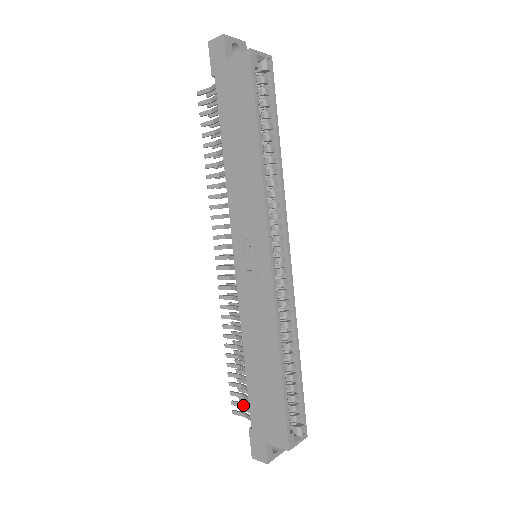
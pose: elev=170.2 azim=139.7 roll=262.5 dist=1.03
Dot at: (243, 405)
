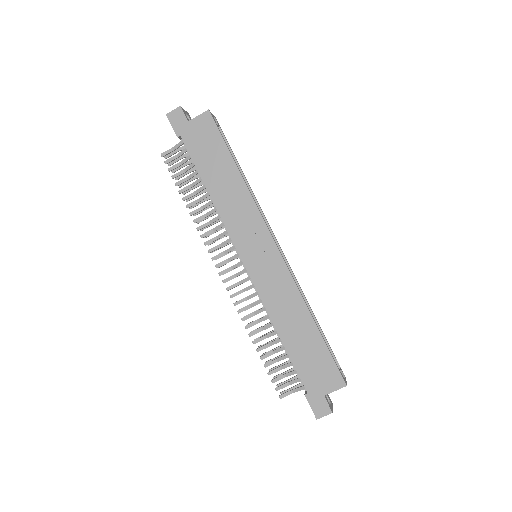
Dot at: (288, 383)
